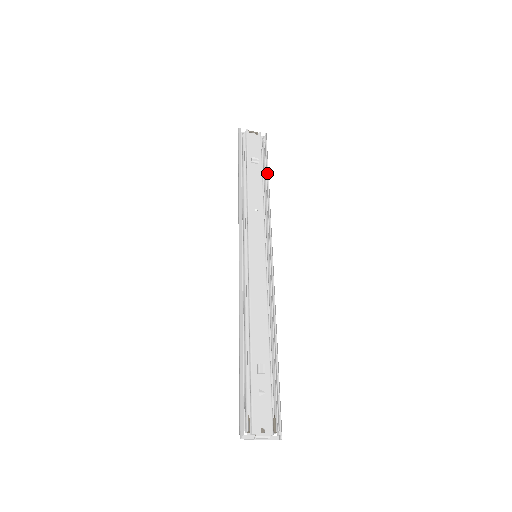
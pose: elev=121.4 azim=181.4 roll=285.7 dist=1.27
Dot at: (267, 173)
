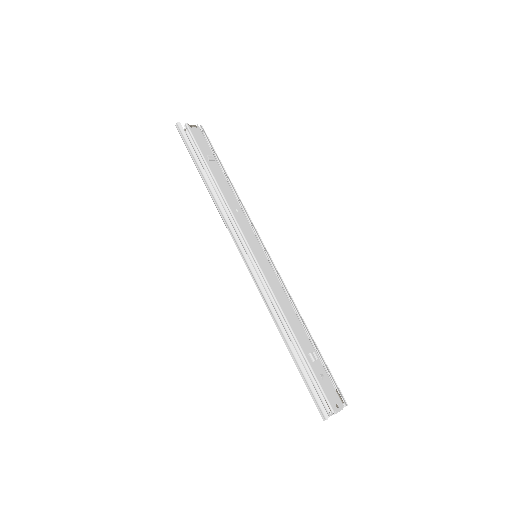
Dot at: (224, 169)
